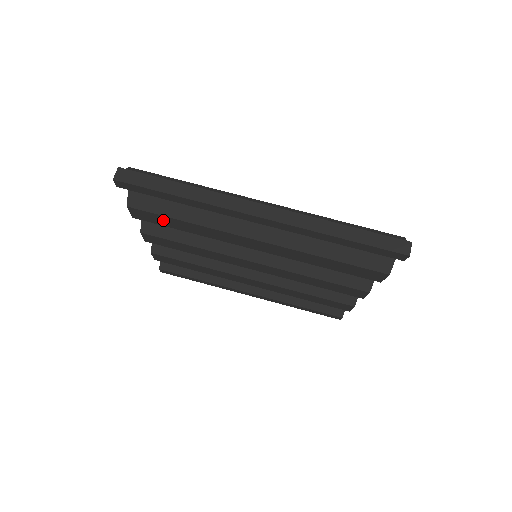
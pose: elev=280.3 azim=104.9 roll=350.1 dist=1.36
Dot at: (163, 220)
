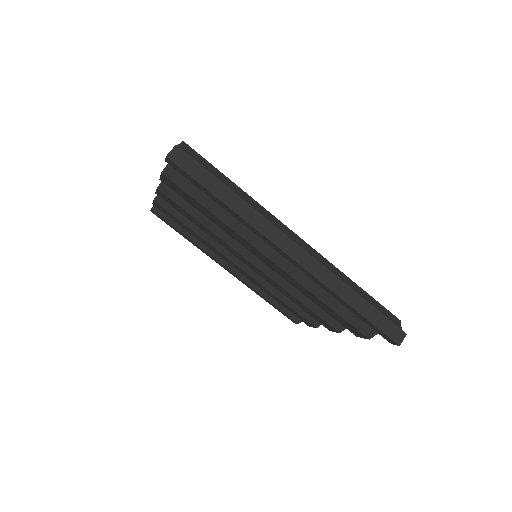
Dot at: (190, 199)
